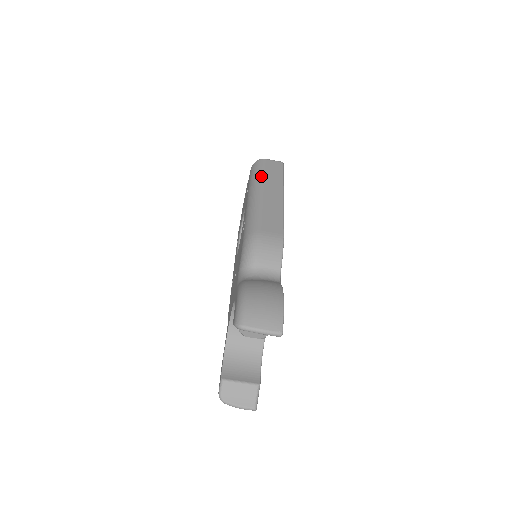
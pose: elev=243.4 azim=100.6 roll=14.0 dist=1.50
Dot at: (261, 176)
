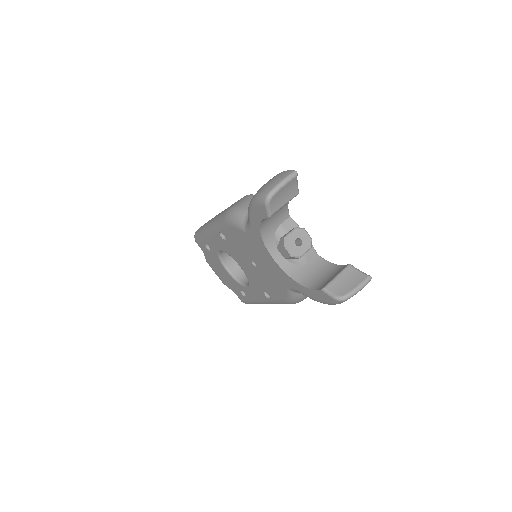
Dot at: (203, 226)
